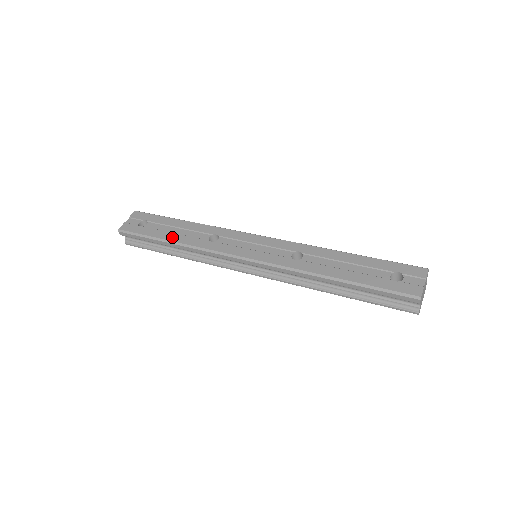
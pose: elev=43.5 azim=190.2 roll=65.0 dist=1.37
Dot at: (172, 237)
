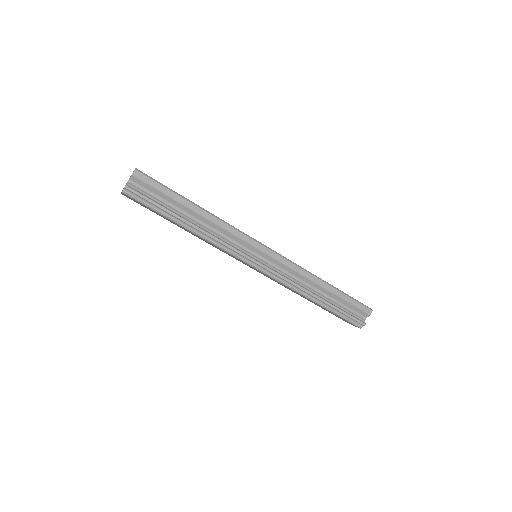
Dot at: (195, 204)
